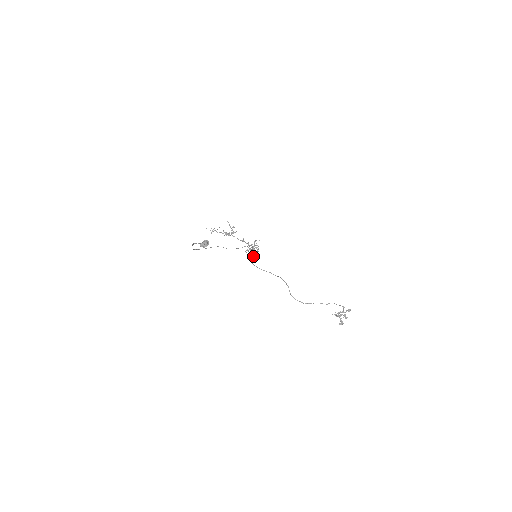
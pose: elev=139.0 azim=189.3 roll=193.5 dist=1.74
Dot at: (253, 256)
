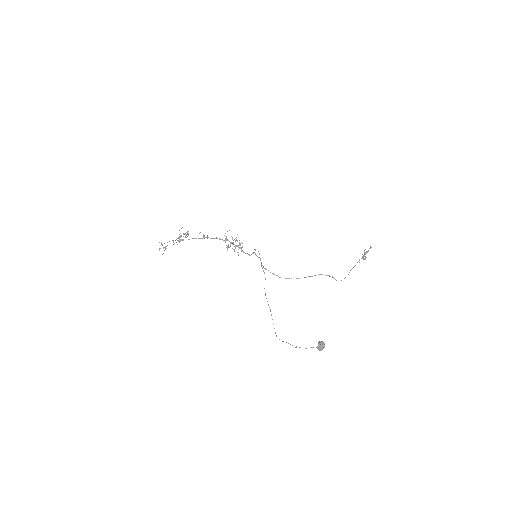
Dot at: (249, 255)
